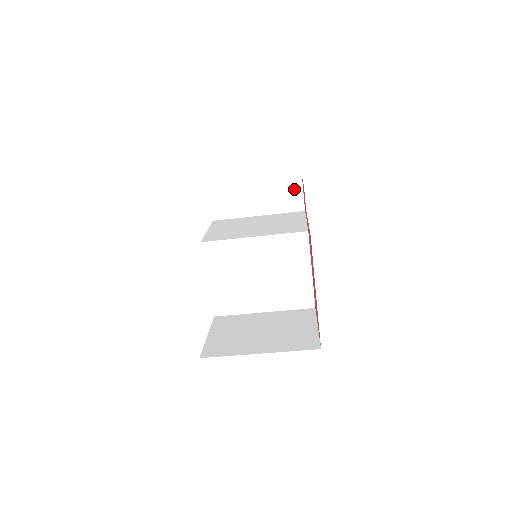
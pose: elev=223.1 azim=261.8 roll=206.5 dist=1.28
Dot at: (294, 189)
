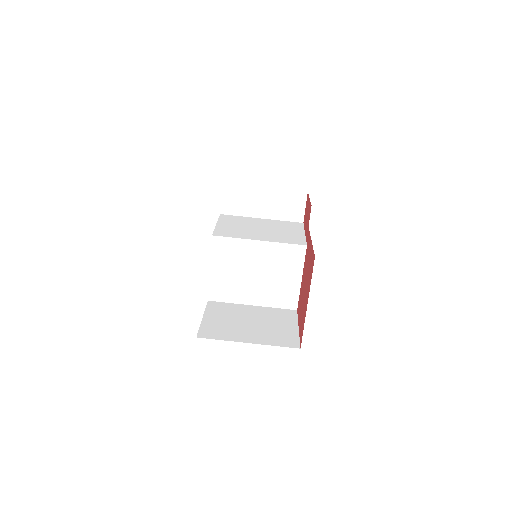
Dot at: (298, 202)
